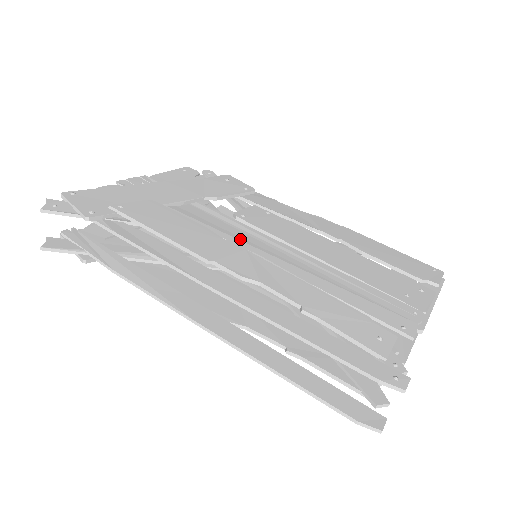
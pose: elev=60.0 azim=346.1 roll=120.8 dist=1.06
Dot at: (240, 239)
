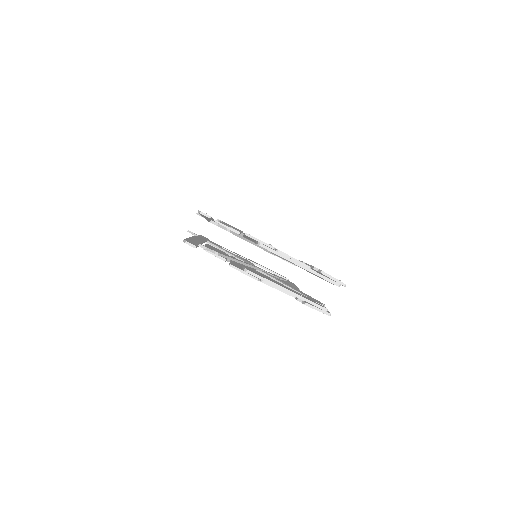
Dot at: occluded
